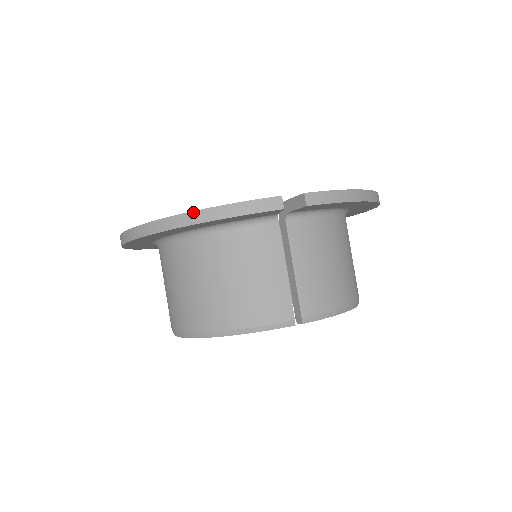
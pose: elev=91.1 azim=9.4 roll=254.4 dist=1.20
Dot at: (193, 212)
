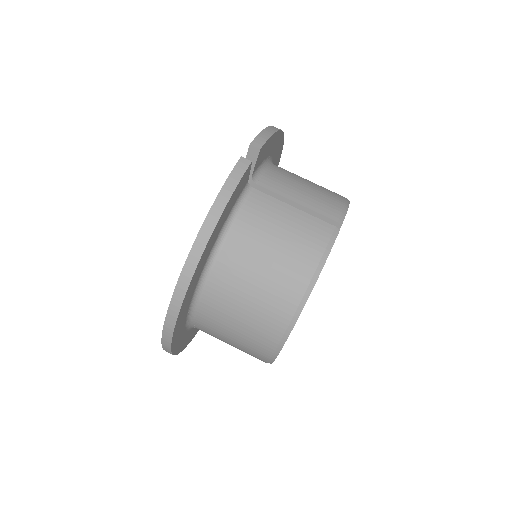
Dot at: (203, 224)
